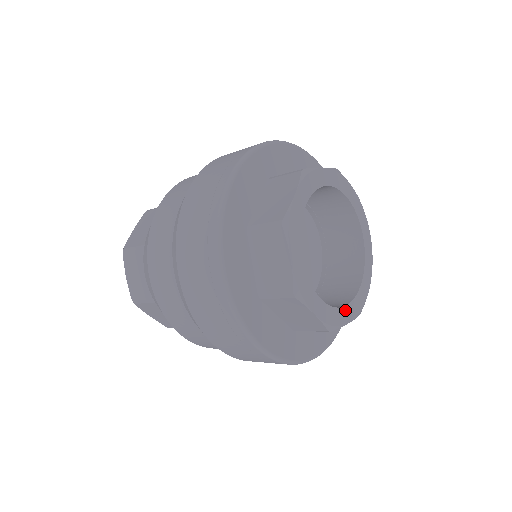
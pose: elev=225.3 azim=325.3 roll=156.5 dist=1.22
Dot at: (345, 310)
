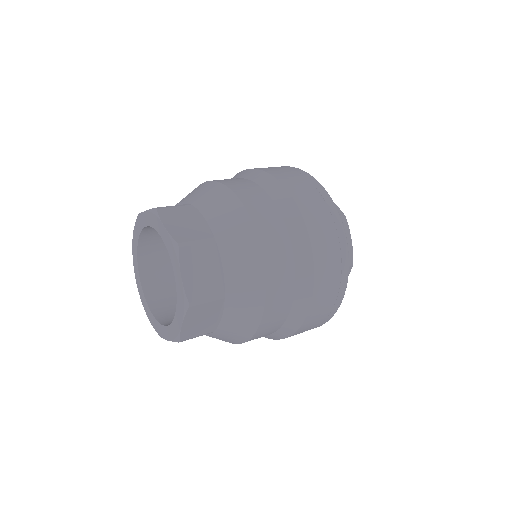
Dot at: occluded
